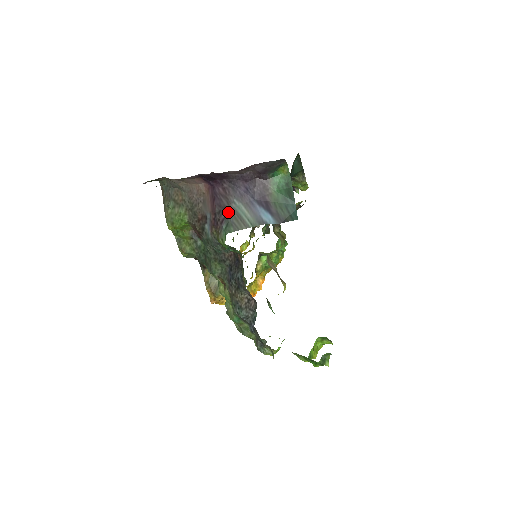
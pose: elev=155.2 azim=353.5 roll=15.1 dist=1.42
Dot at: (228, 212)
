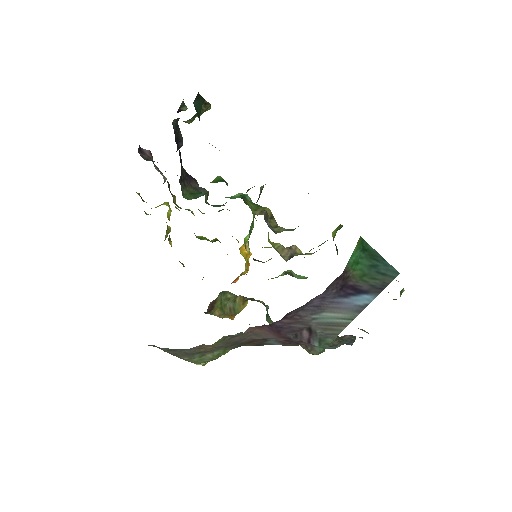
Dot at: (311, 331)
